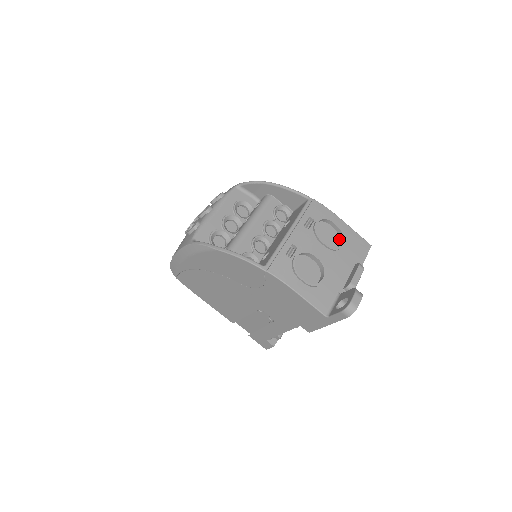
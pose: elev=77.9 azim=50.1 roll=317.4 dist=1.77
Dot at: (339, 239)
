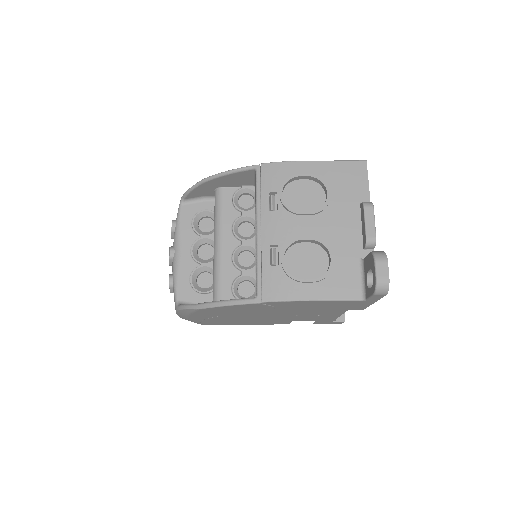
Dot at: (322, 188)
